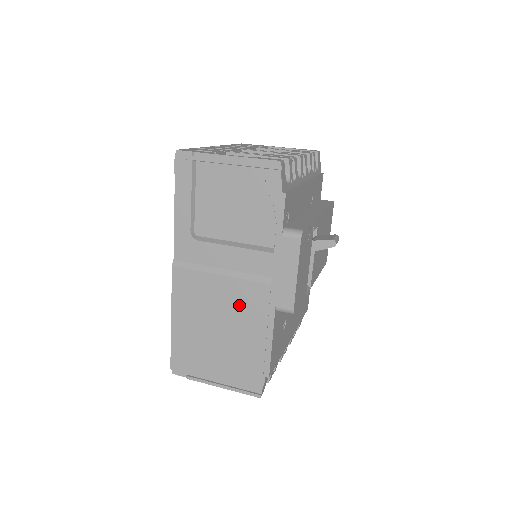
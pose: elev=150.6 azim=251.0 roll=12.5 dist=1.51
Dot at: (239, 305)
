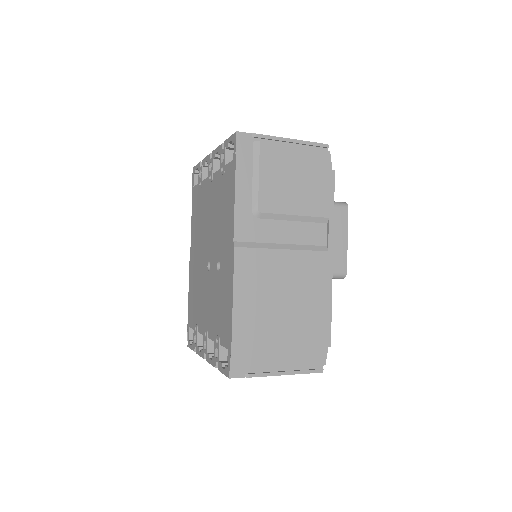
Dot at: (302, 277)
